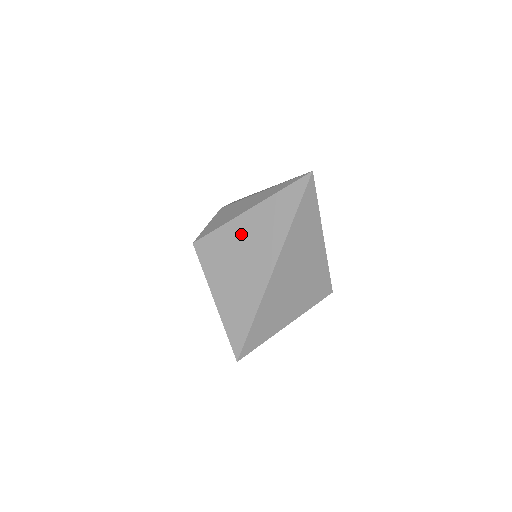
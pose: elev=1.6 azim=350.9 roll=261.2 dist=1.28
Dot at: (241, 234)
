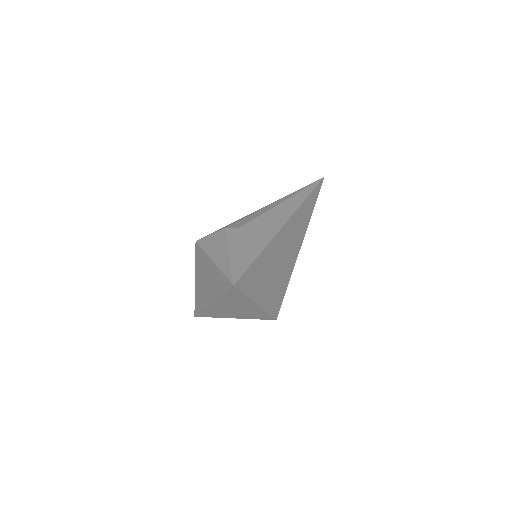
Dot at: (208, 268)
